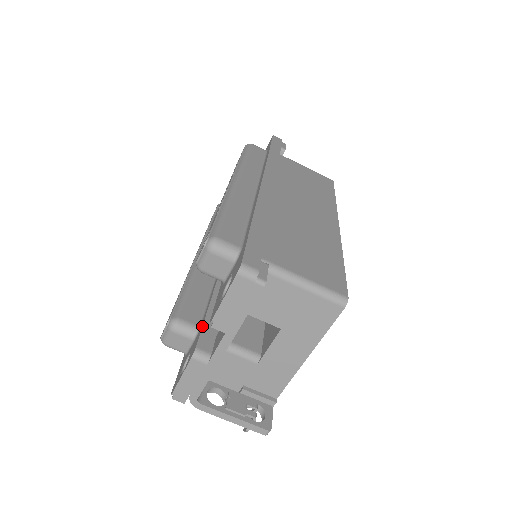
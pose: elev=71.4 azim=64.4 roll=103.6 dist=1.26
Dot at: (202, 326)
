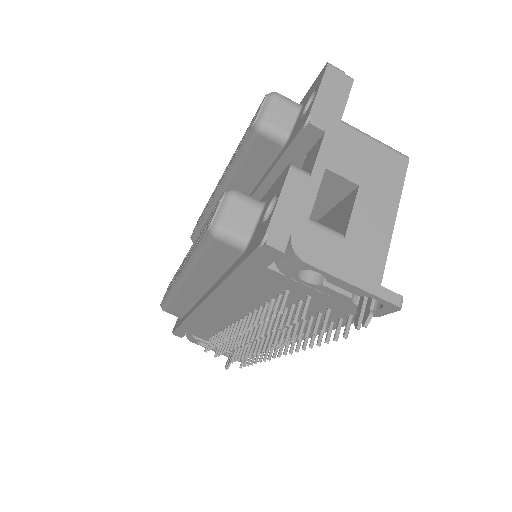
Dot at: occluded
